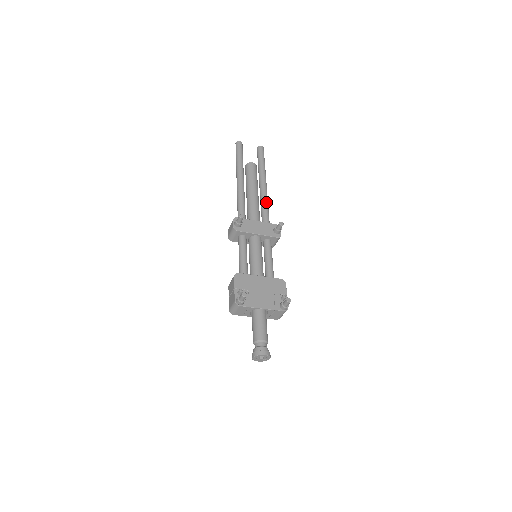
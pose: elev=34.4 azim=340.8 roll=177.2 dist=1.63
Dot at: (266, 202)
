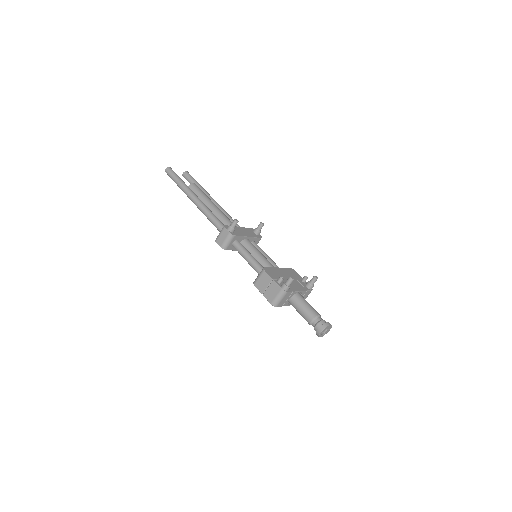
Dot at: (228, 214)
